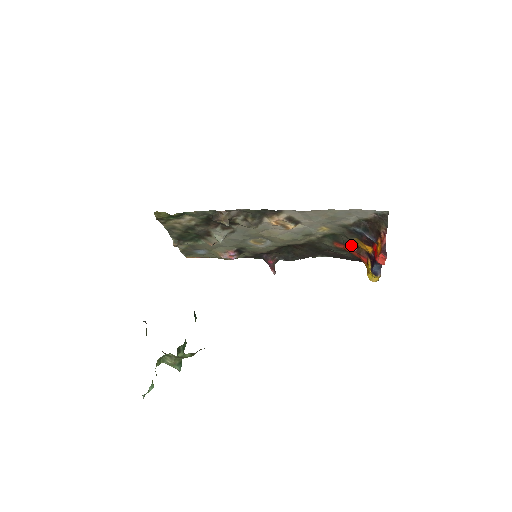
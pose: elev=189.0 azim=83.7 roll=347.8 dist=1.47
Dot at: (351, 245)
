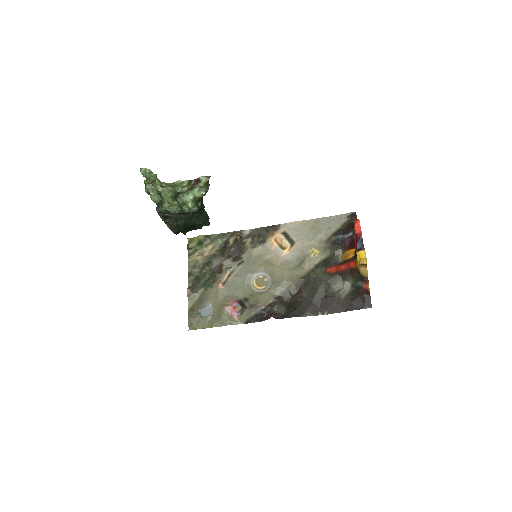
Dot at: (340, 263)
